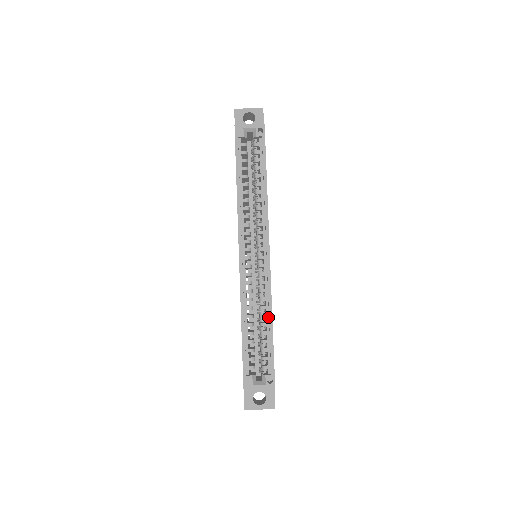
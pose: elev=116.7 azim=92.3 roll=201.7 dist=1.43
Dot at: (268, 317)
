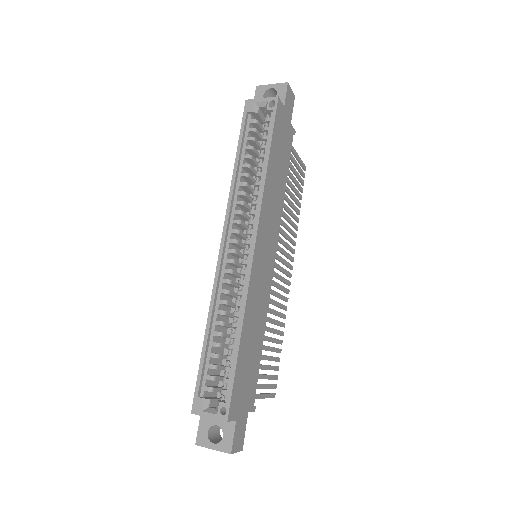
Dot at: (239, 327)
